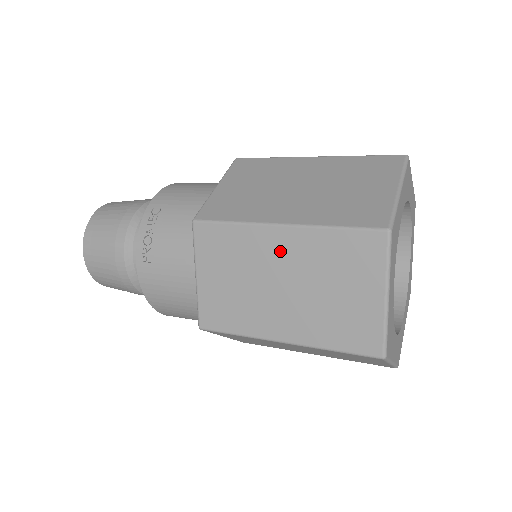
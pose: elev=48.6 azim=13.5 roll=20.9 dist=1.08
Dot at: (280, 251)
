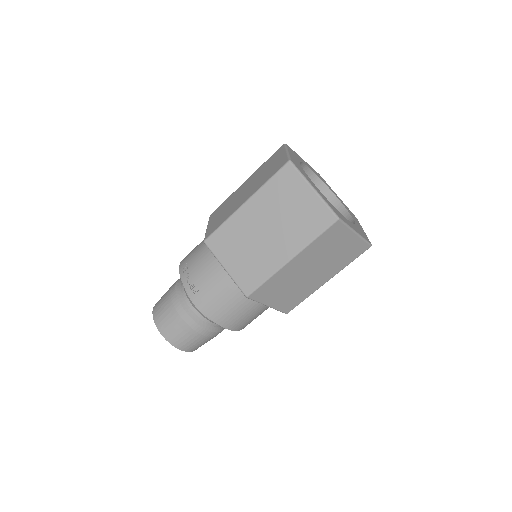
Dot at: (253, 215)
